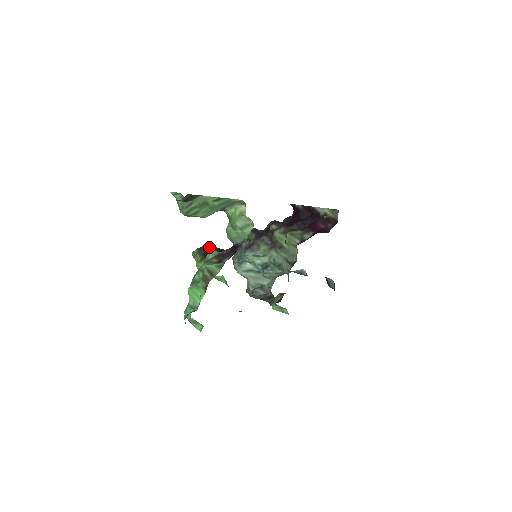
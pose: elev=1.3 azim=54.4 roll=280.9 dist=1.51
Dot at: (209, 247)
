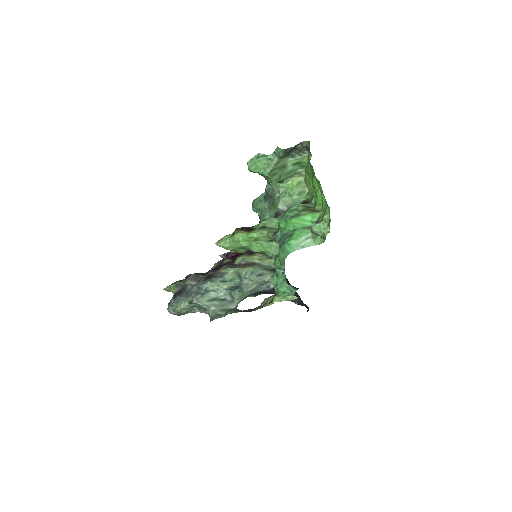
Dot at: (246, 228)
